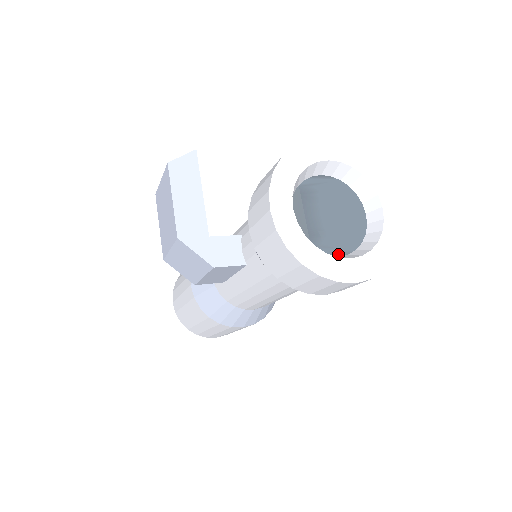
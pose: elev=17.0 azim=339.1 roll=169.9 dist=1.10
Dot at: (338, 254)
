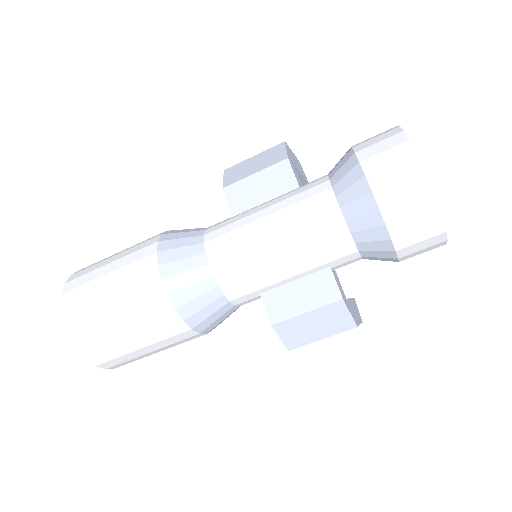
Dot at: occluded
